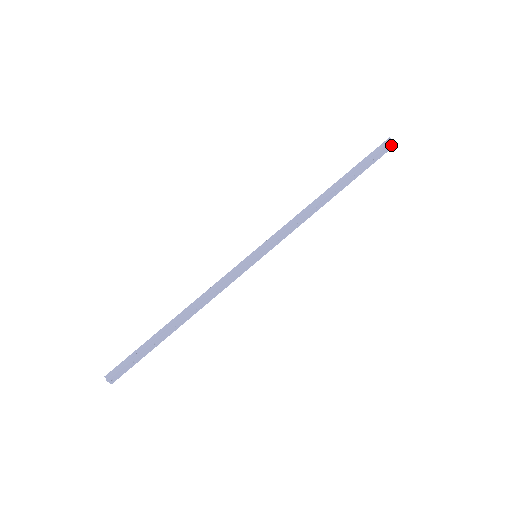
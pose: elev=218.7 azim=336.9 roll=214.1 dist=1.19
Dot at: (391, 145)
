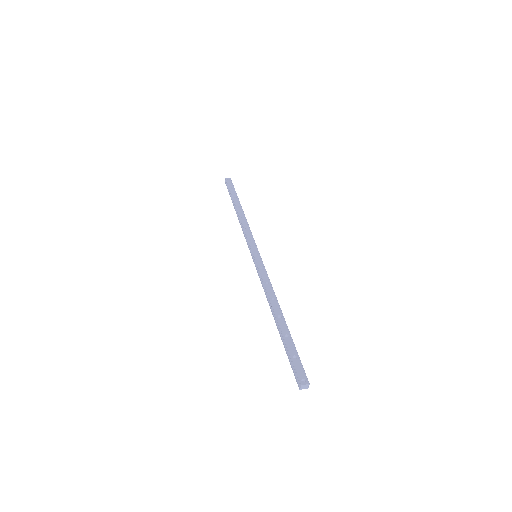
Dot at: (304, 384)
